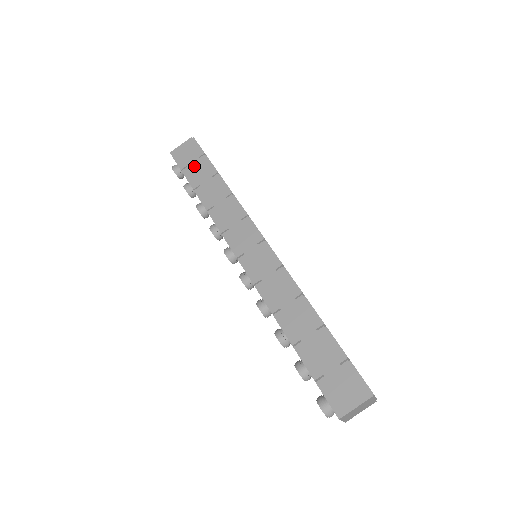
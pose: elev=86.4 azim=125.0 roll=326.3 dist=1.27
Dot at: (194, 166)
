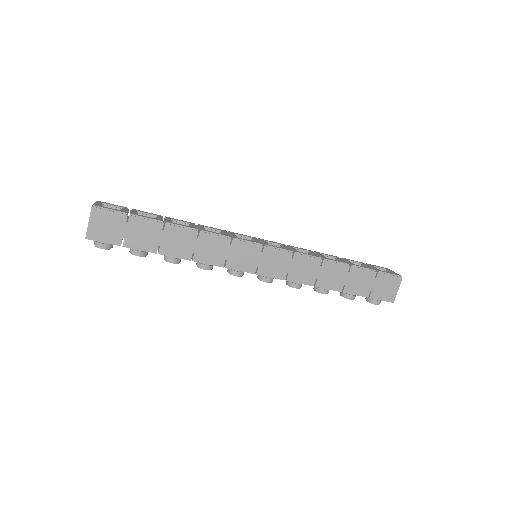
Dot at: (132, 233)
